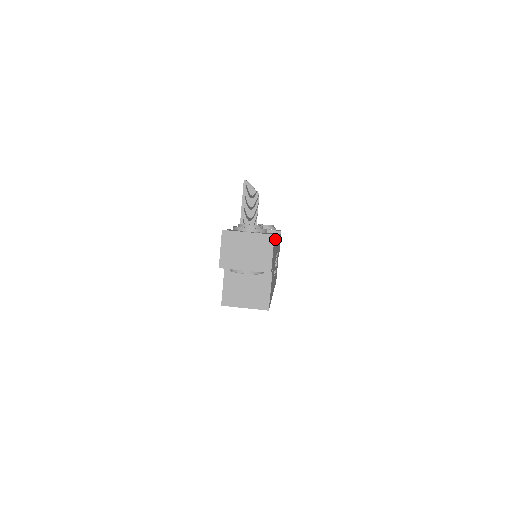
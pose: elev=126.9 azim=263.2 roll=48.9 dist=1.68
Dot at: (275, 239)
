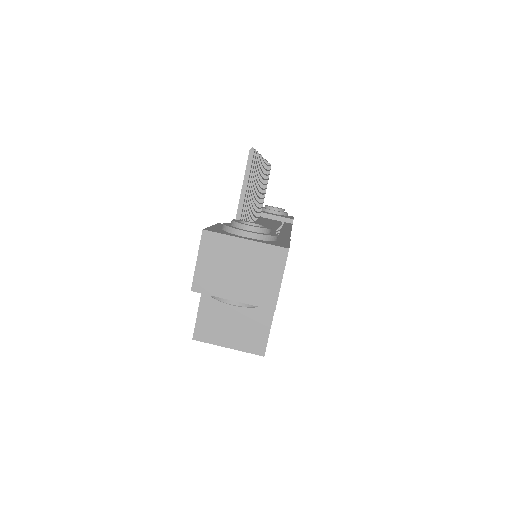
Dot at: occluded
